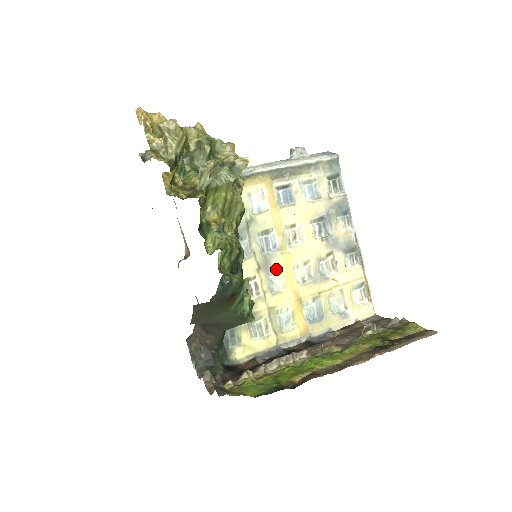
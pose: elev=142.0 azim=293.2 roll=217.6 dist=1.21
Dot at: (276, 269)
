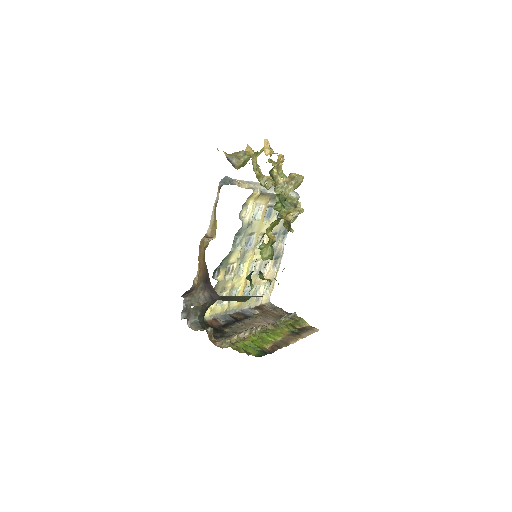
Dot at: (245, 260)
